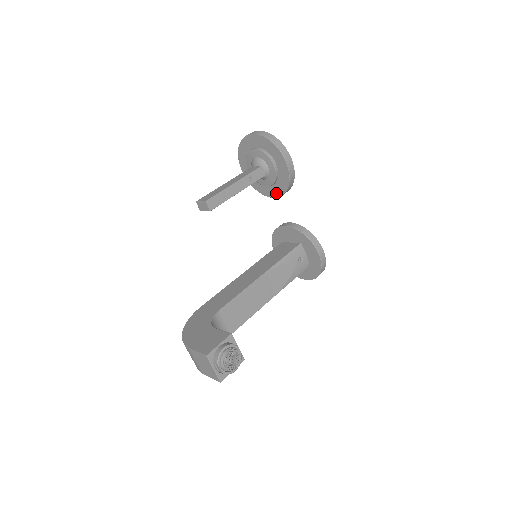
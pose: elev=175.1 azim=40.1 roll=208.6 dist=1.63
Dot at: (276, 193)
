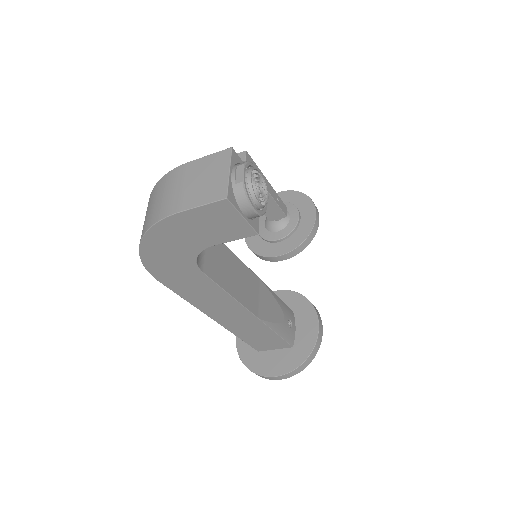
Dot at: (283, 250)
